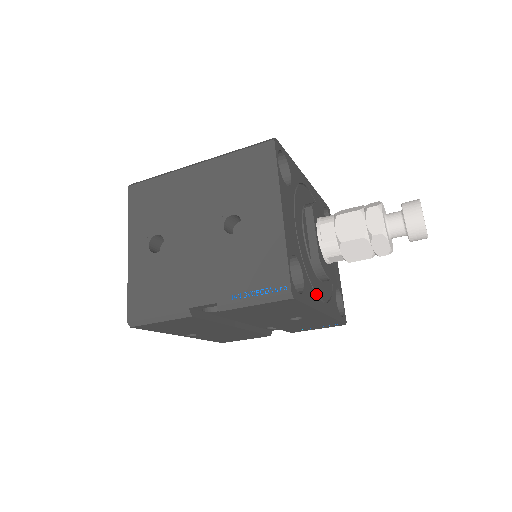
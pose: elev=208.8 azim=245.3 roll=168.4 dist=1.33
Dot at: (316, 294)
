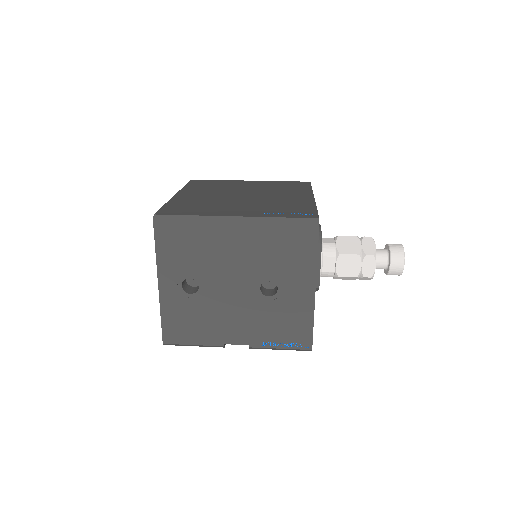
Dot at: occluded
